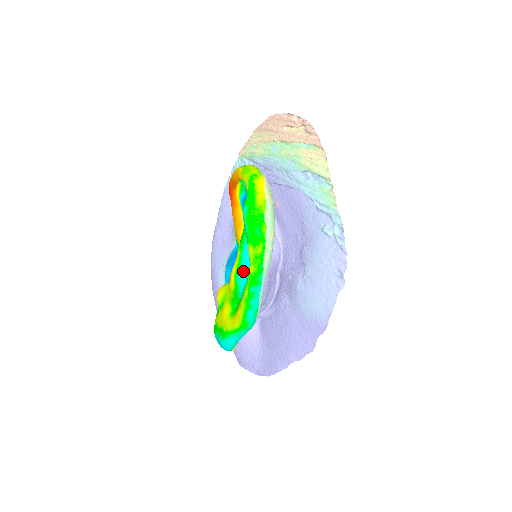
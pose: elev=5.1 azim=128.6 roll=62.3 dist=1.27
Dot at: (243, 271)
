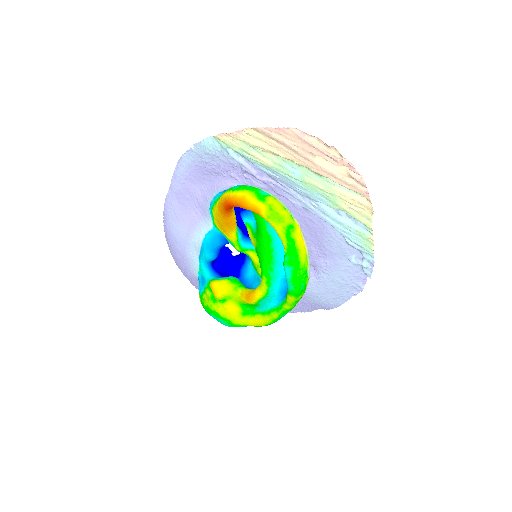
Dot at: (269, 299)
